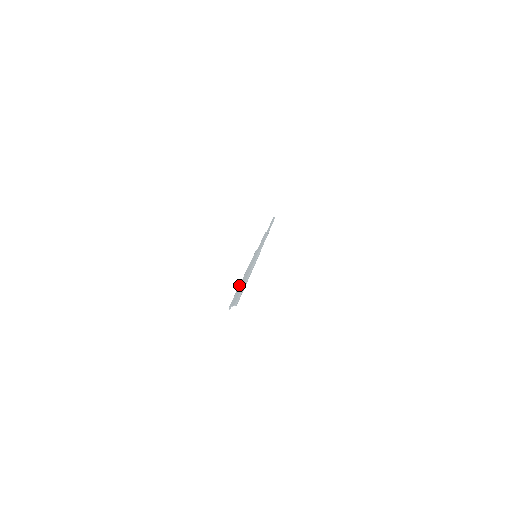
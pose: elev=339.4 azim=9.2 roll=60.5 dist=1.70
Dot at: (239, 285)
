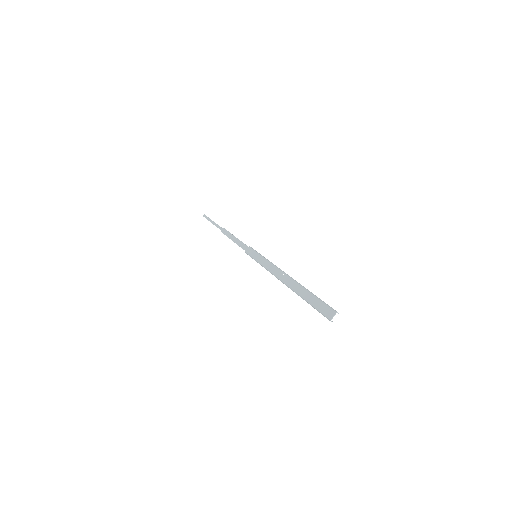
Dot at: (296, 292)
